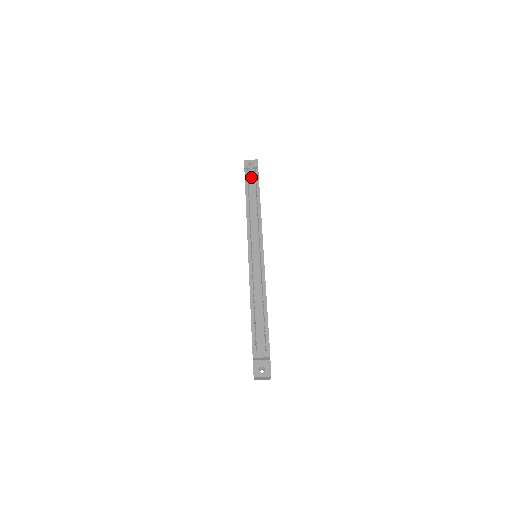
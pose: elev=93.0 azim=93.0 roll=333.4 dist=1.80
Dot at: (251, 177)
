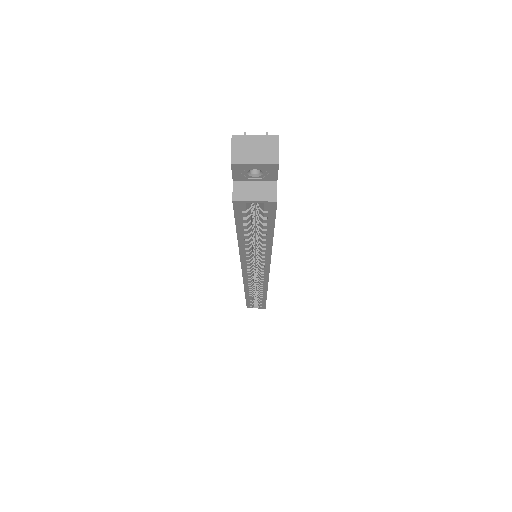
Dot at: occluded
